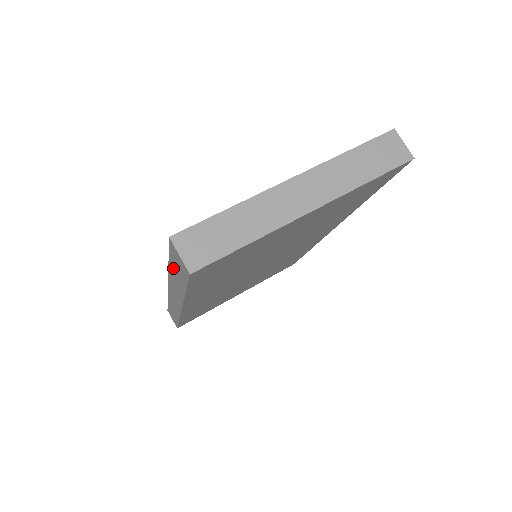
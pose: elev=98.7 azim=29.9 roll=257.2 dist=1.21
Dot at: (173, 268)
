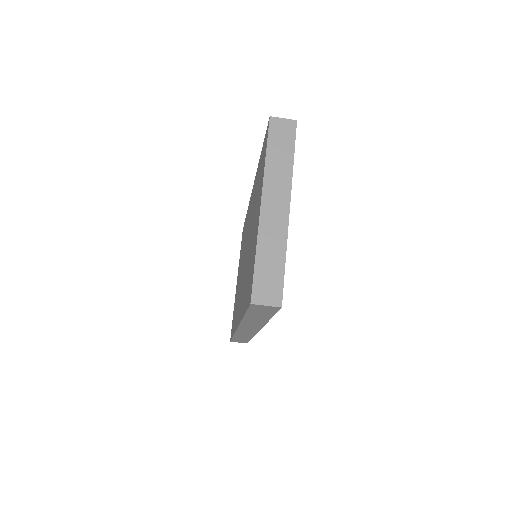
Dot at: (252, 315)
